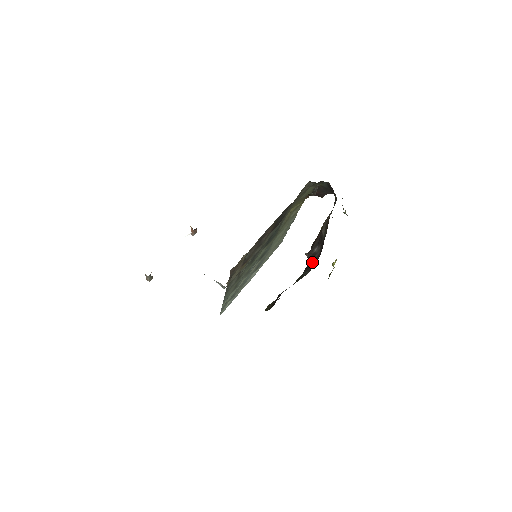
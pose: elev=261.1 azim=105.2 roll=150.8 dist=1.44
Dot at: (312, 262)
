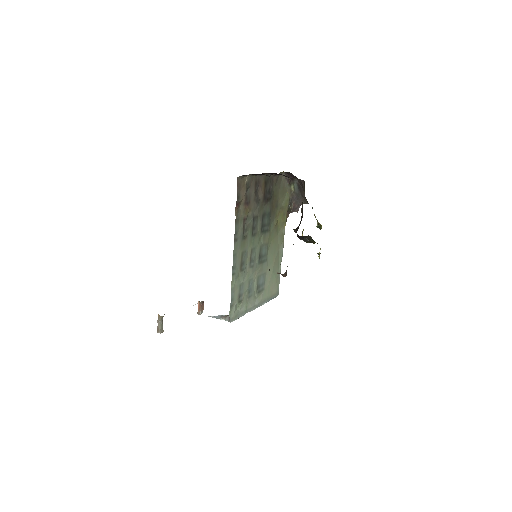
Dot at: occluded
